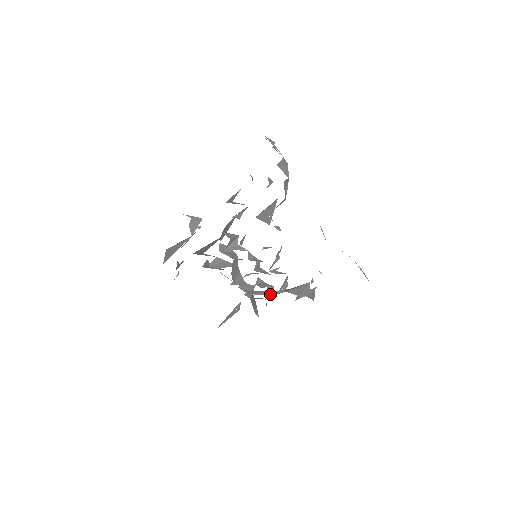
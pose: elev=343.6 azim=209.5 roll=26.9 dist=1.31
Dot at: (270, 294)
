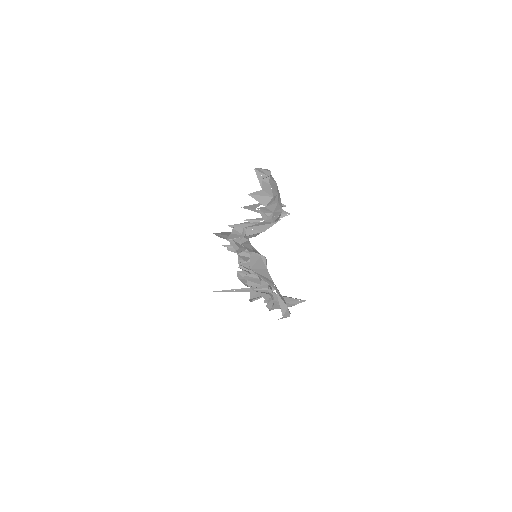
Dot at: occluded
